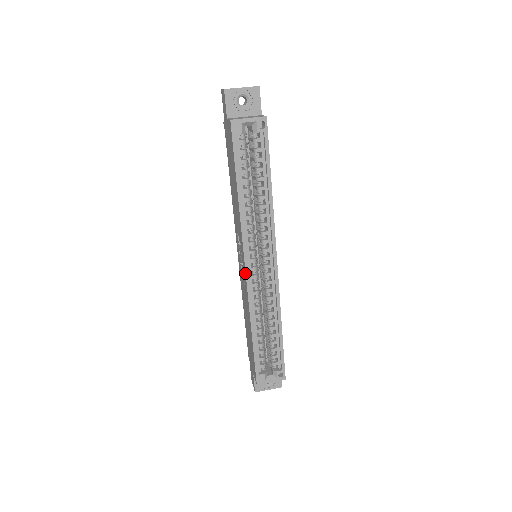
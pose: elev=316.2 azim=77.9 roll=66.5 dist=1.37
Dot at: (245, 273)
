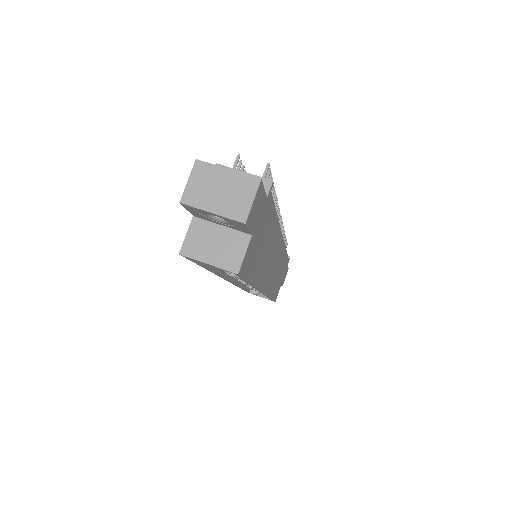
Dot at: occluded
